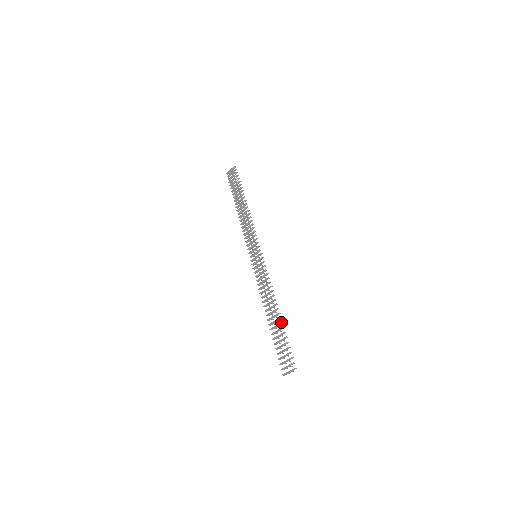
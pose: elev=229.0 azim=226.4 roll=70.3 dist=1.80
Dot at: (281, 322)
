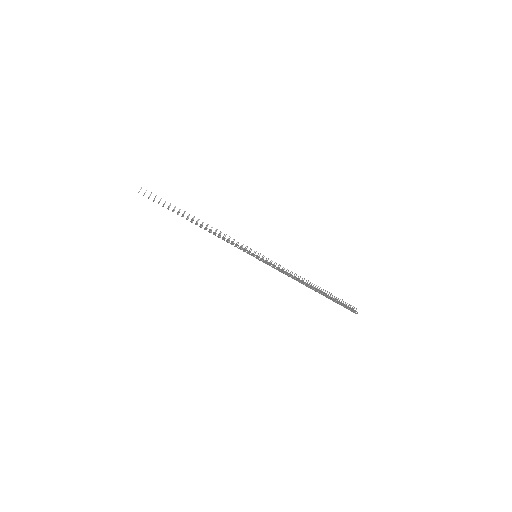
Dot at: occluded
